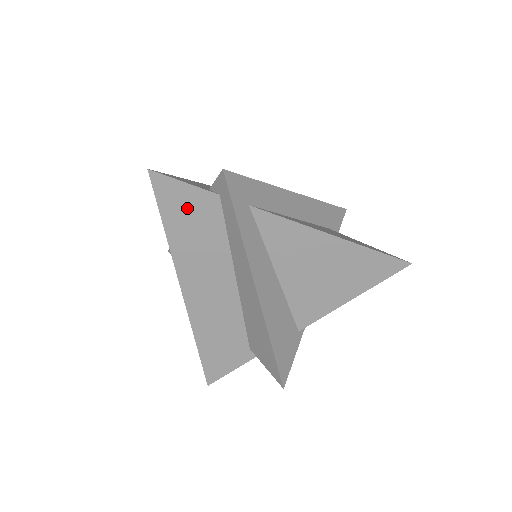
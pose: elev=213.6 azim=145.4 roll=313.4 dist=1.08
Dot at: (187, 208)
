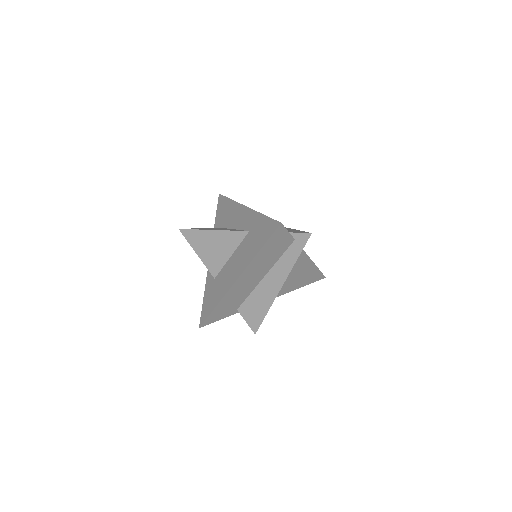
Dot at: (278, 242)
